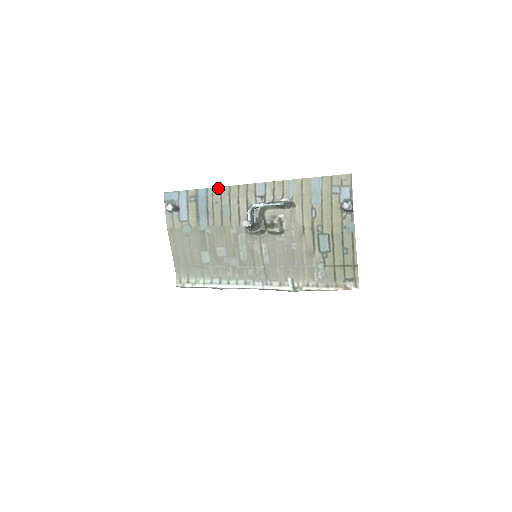
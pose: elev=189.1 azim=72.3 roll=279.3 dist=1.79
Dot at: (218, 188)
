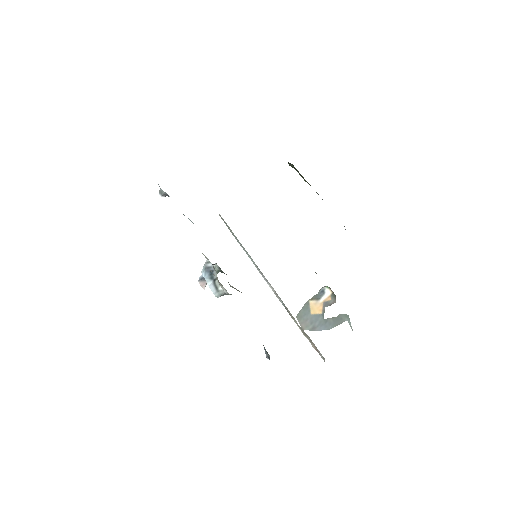
Dot at: occluded
